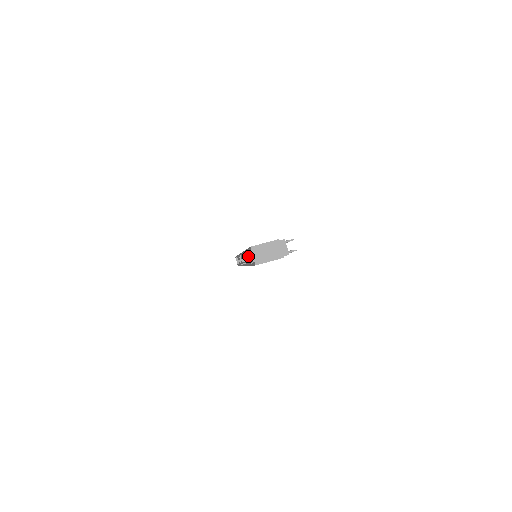
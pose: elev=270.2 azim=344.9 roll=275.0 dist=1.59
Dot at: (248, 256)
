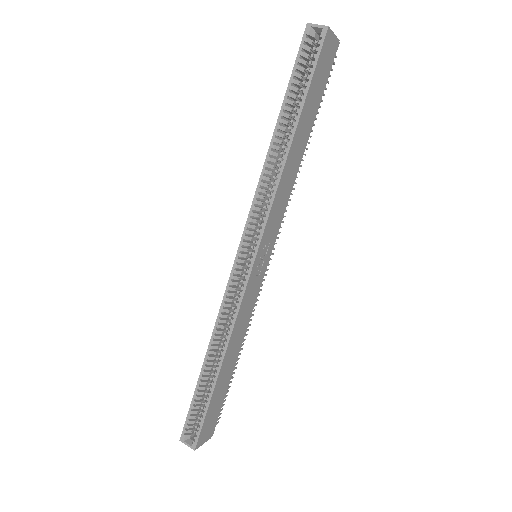
Dot at: (251, 245)
